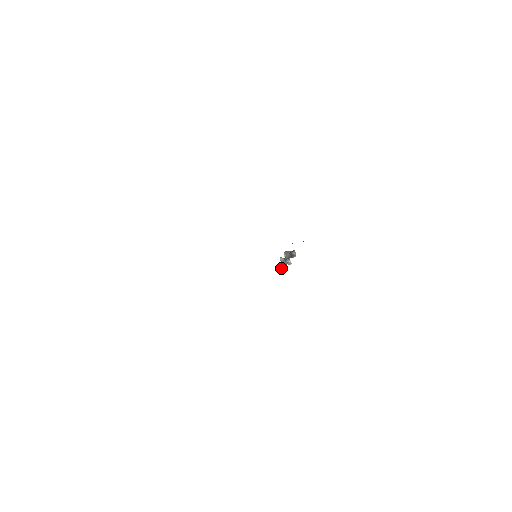
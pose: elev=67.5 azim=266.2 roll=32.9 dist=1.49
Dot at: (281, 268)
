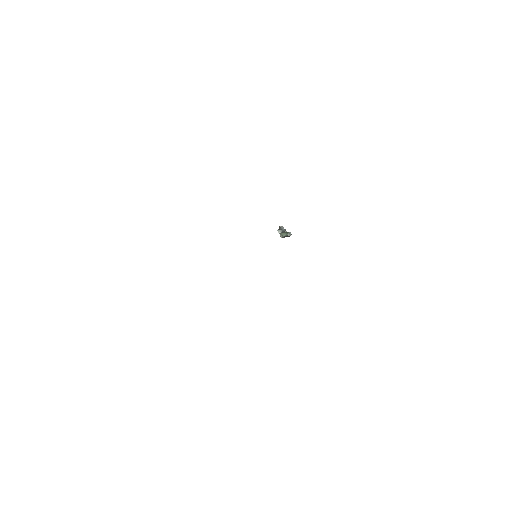
Dot at: occluded
